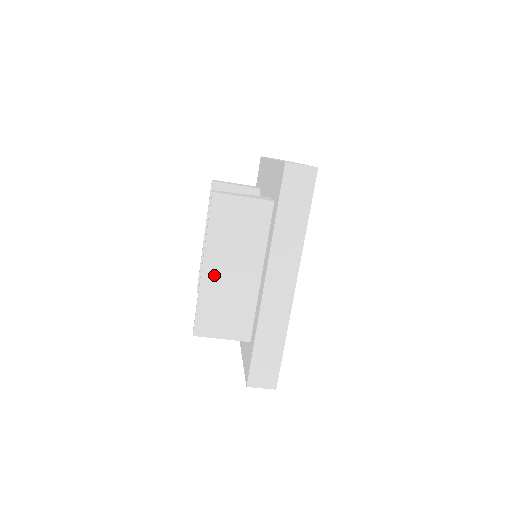
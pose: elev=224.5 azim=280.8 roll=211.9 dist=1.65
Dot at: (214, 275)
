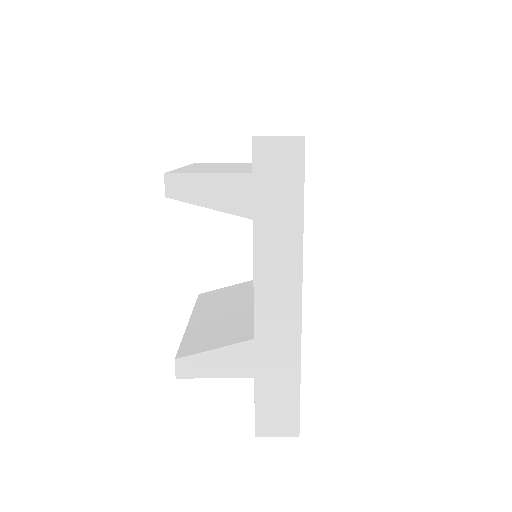
Dot at: occluded
